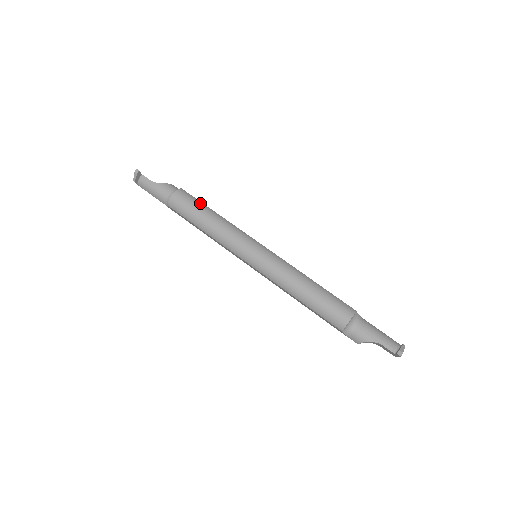
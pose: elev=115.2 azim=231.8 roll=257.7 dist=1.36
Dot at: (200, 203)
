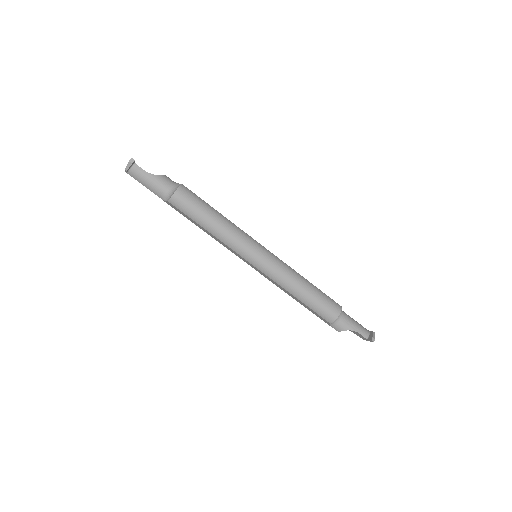
Dot at: (204, 202)
